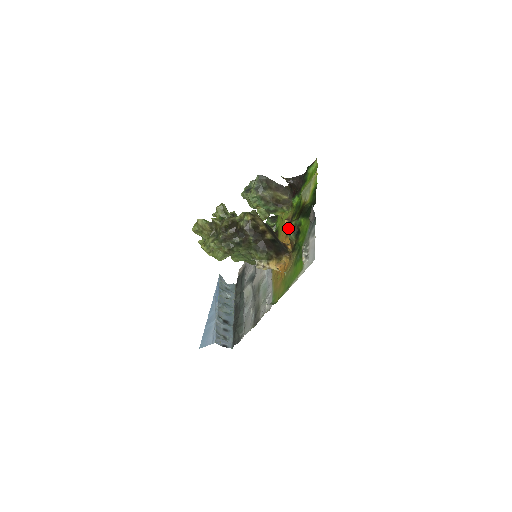
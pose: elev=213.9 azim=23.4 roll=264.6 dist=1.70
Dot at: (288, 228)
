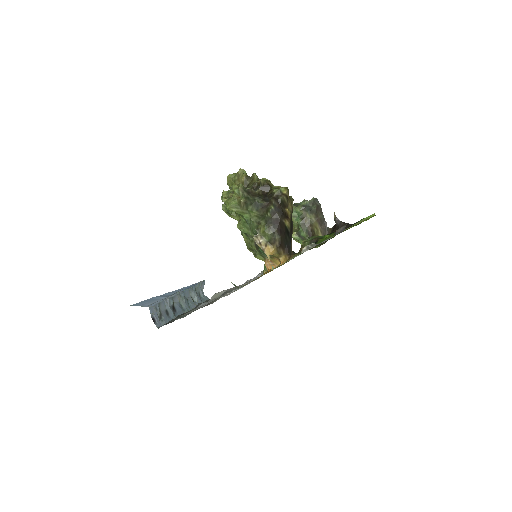
Dot at: occluded
